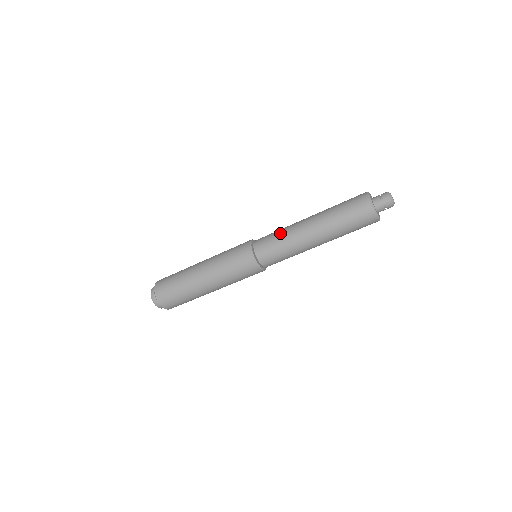
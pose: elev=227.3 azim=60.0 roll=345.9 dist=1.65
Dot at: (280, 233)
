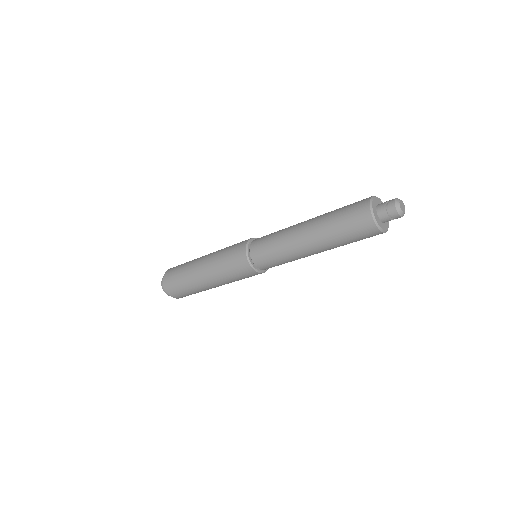
Dot at: (278, 231)
